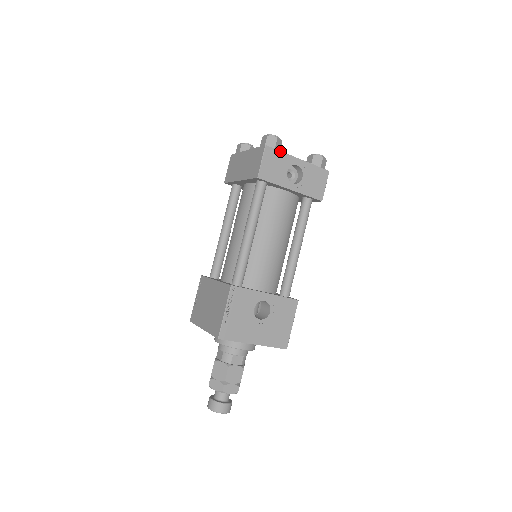
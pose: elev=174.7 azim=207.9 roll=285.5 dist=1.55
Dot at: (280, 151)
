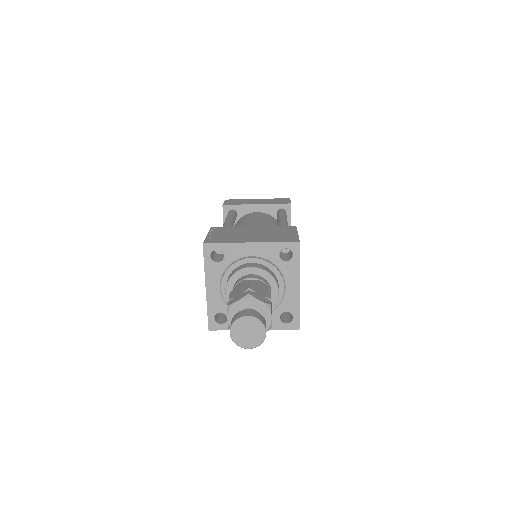
Dot at: occluded
